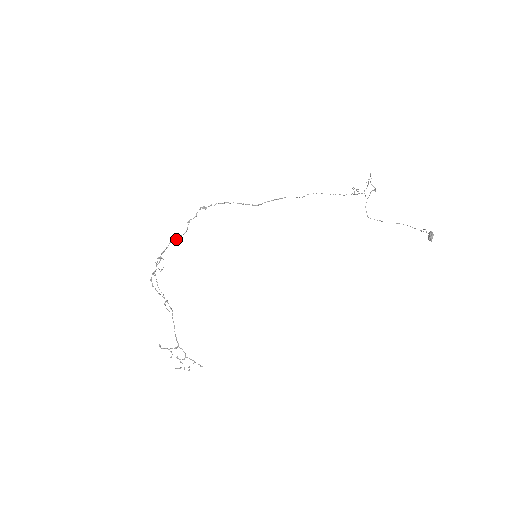
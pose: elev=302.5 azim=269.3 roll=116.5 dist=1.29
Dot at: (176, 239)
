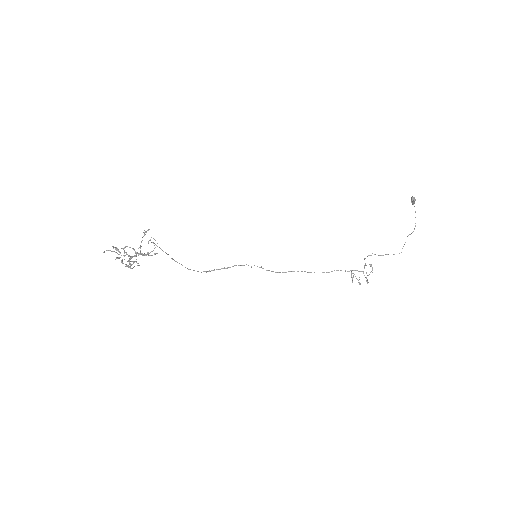
Dot at: occluded
